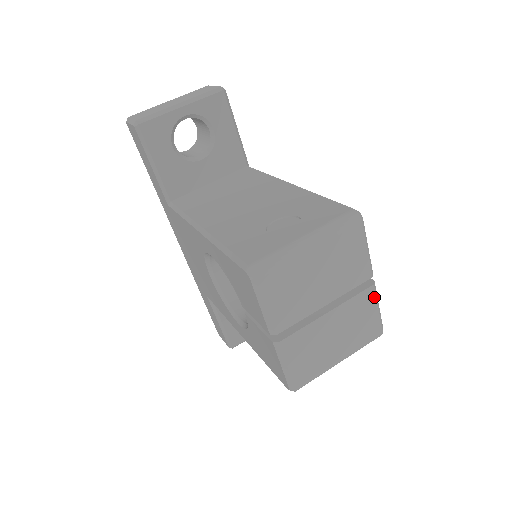
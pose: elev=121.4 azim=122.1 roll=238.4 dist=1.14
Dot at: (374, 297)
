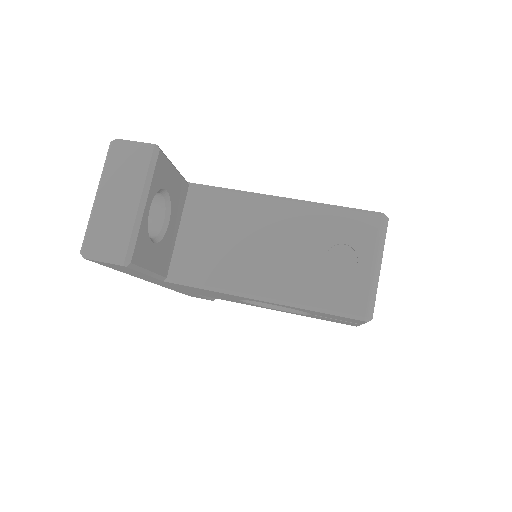
Dot at: occluded
